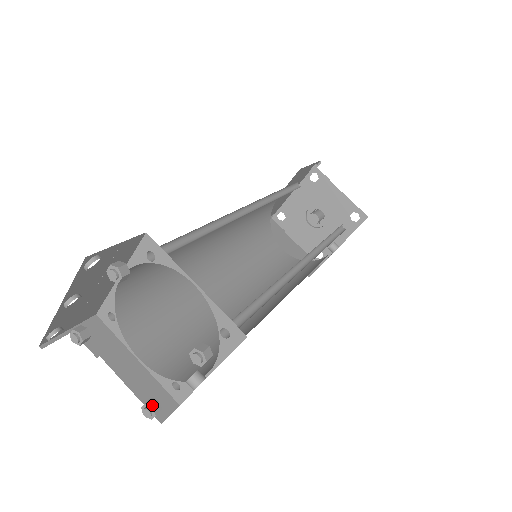
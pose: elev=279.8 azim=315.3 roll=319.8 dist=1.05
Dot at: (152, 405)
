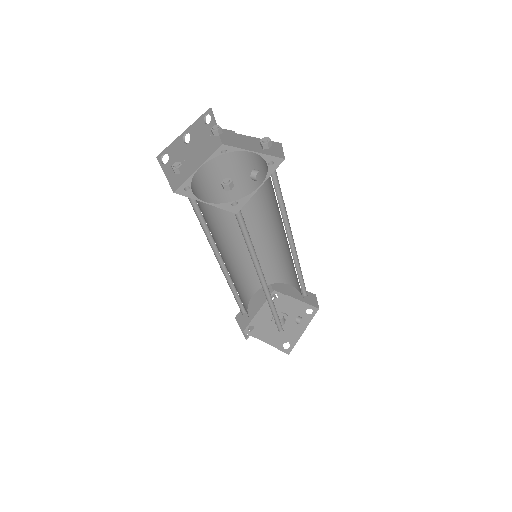
Dot at: (229, 179)
